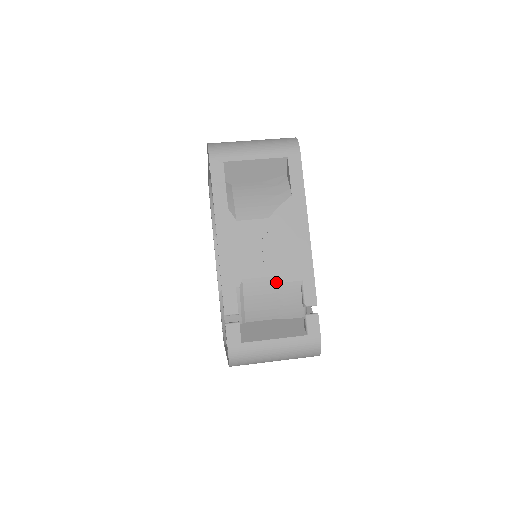
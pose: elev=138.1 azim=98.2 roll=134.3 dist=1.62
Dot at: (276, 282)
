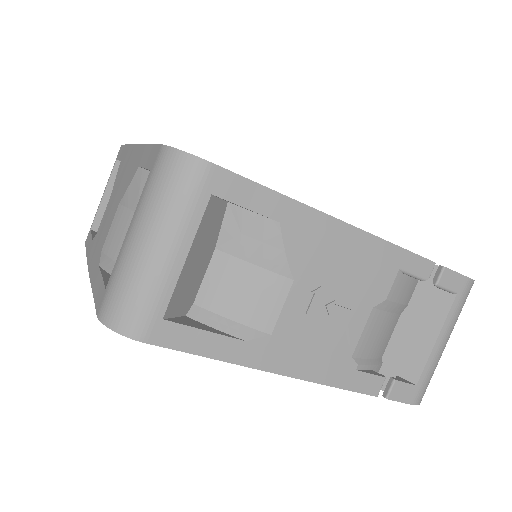
Dot at: (379, 308)
